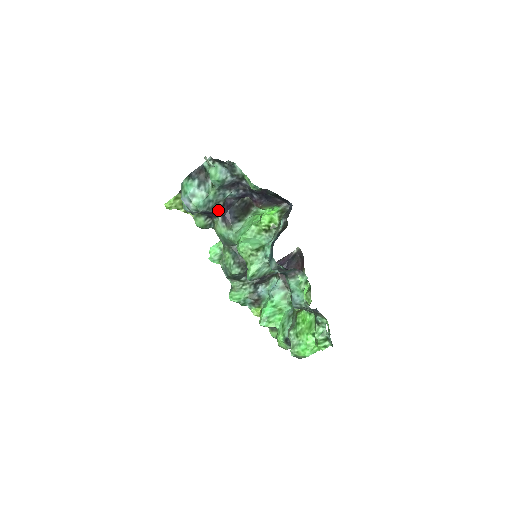
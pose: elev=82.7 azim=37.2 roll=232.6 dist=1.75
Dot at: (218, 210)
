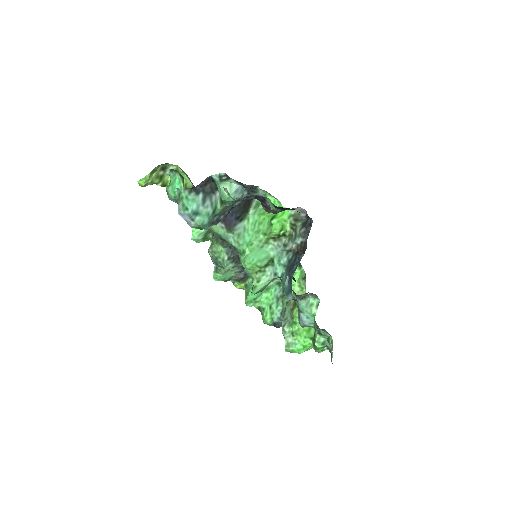
Dot at: (221, 218)
